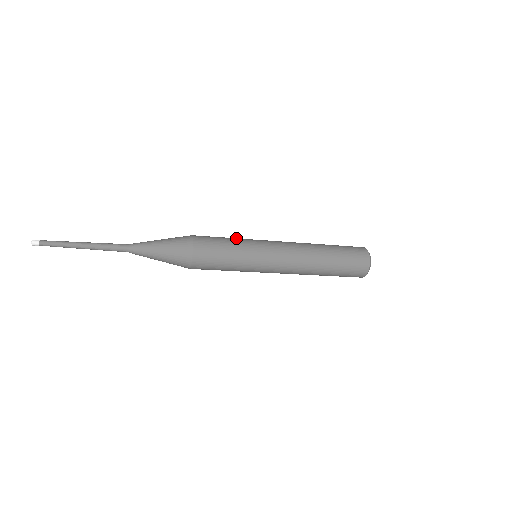
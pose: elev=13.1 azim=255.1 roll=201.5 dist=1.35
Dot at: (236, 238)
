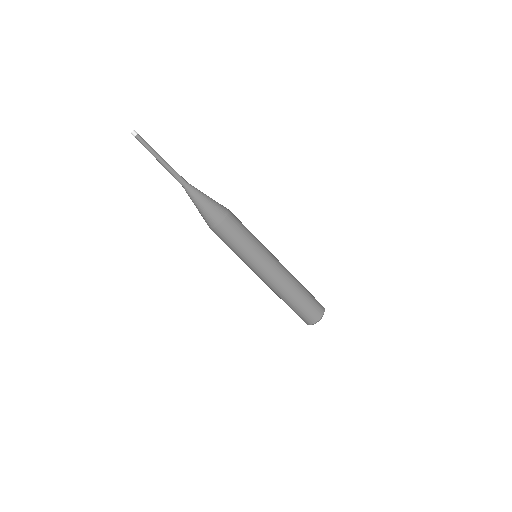
Dot at: occluded
